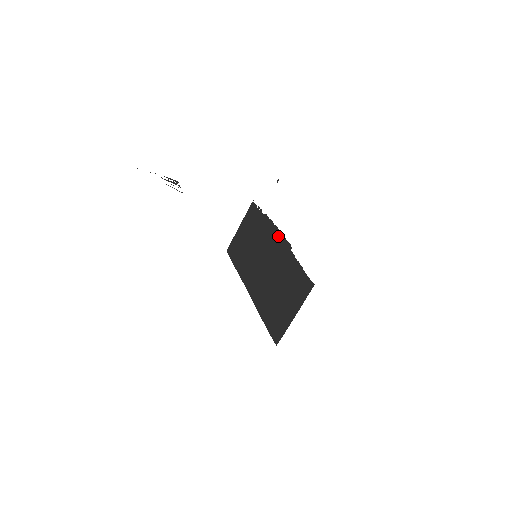
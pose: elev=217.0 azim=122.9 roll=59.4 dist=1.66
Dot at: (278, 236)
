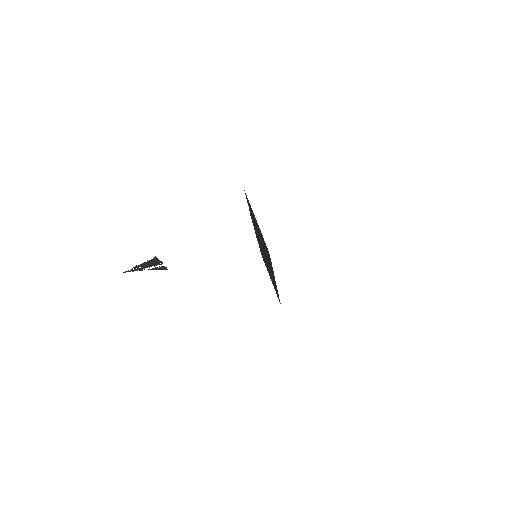
Dot at: (254, 228)
